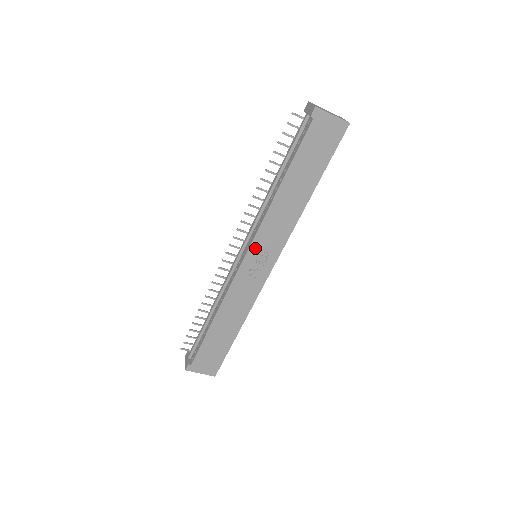
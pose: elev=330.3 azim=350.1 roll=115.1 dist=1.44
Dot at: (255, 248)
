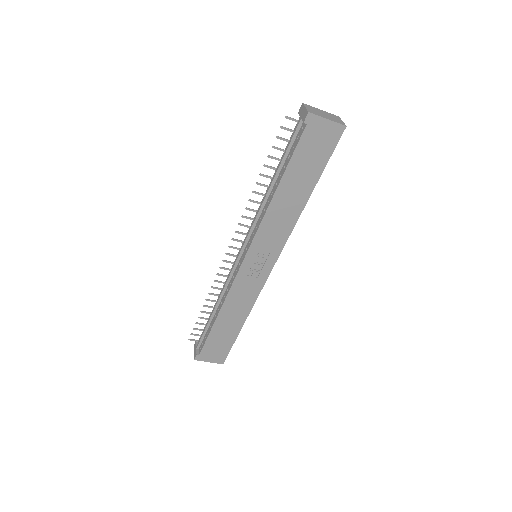
Dot at: (254, 251)
